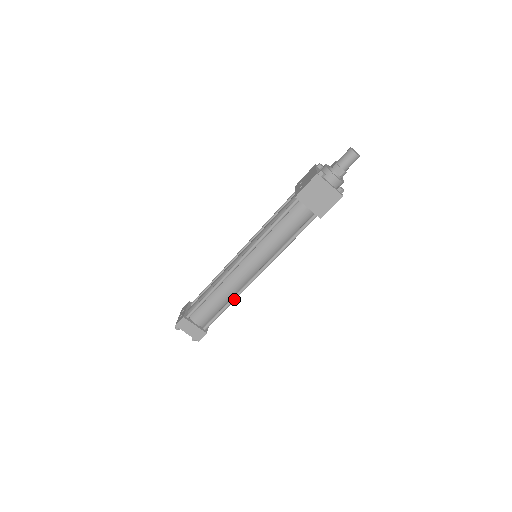
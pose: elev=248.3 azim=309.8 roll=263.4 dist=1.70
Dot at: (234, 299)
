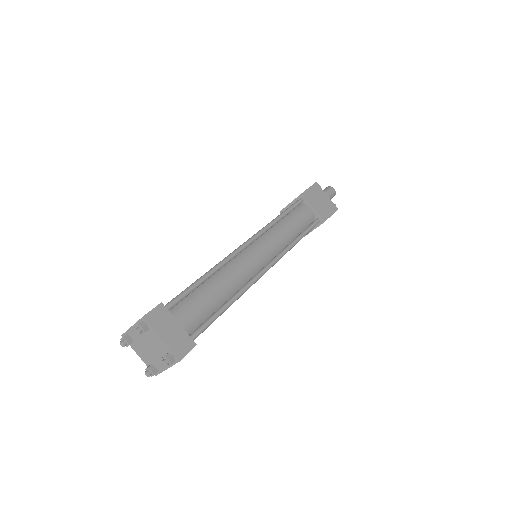
Dot at: (240, 293)
